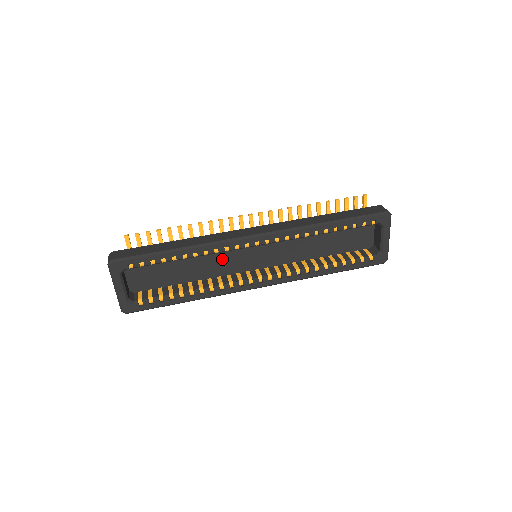
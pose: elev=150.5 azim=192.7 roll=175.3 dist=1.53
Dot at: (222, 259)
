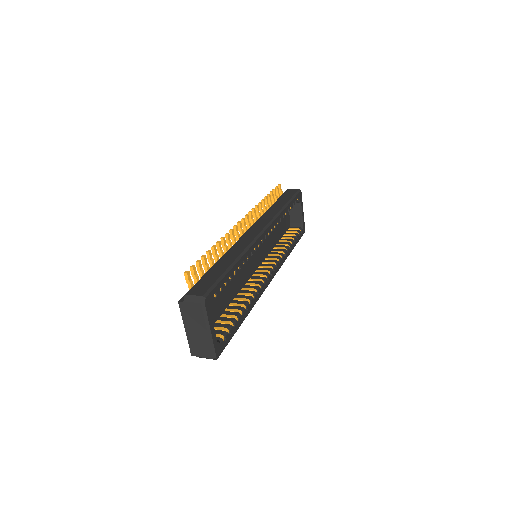
Dot at: (241, 269)
